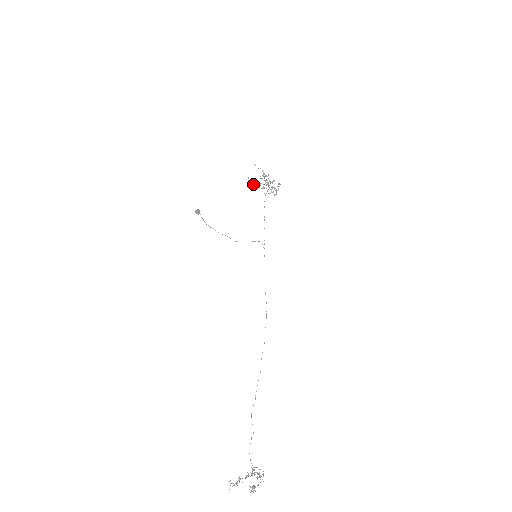
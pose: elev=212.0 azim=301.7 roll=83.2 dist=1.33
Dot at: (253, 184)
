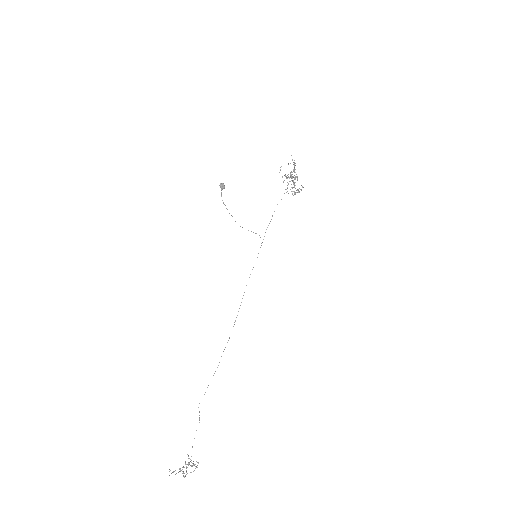
Dot at: (282, 177)
